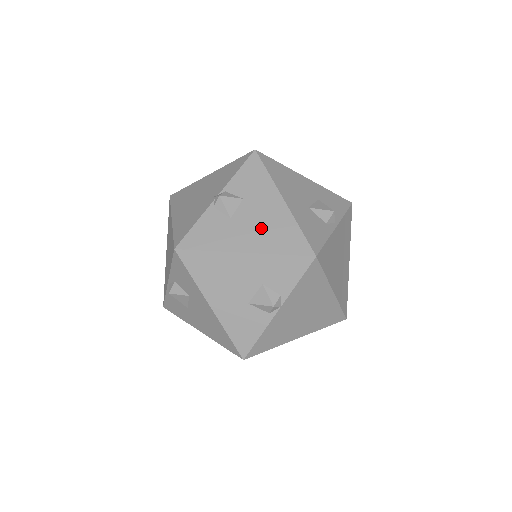
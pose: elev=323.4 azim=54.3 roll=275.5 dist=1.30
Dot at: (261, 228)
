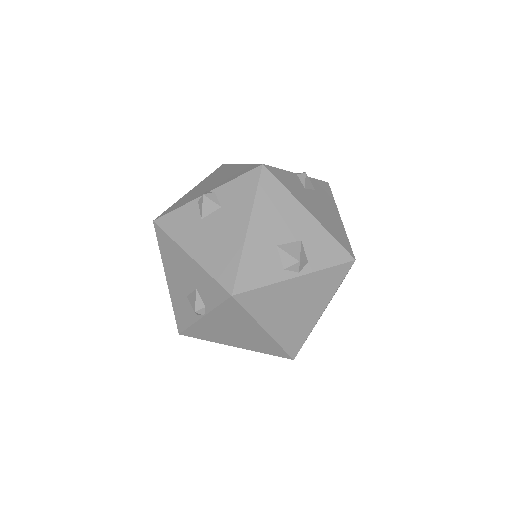
Dot at: (214, 242)
